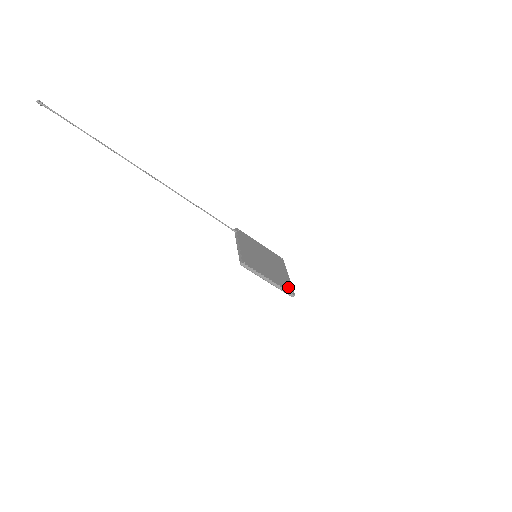
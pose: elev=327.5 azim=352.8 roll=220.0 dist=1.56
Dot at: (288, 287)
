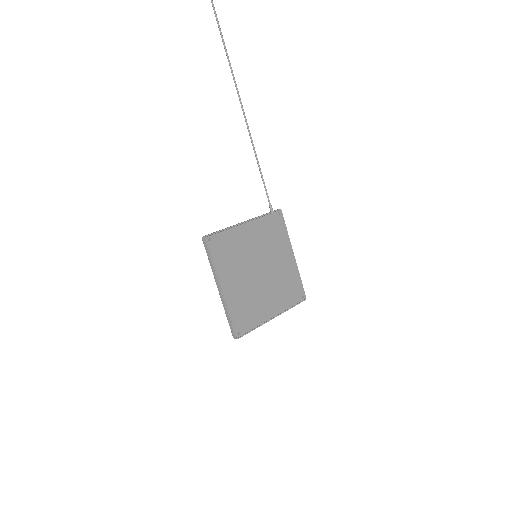
Dot at: (243, 323)
